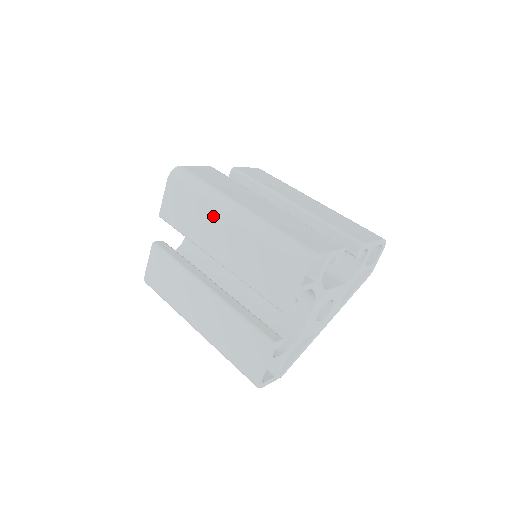
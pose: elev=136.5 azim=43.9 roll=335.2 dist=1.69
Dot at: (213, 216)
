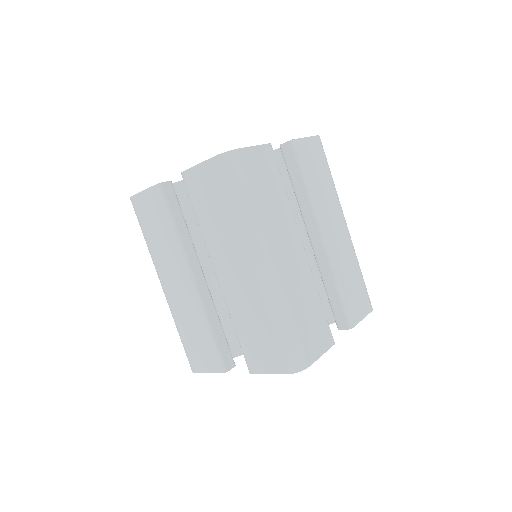
Dot at: (239, 249)
